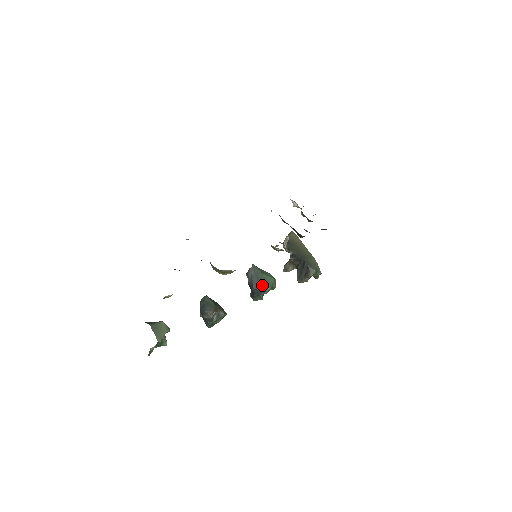
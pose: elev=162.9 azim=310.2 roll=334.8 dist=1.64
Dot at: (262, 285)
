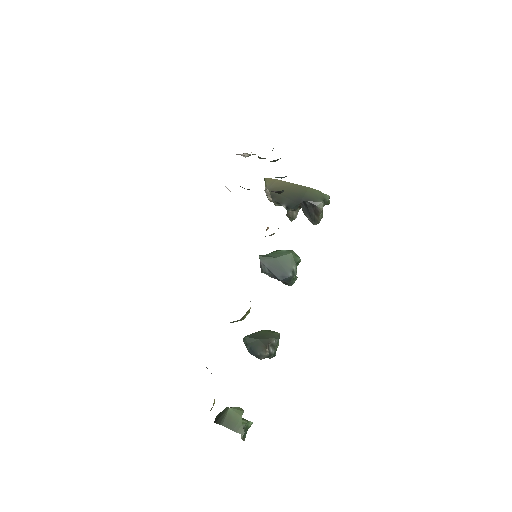
Dot at: (286, 270)
